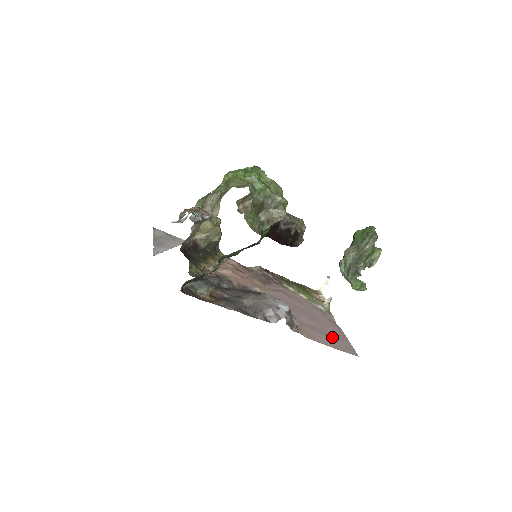
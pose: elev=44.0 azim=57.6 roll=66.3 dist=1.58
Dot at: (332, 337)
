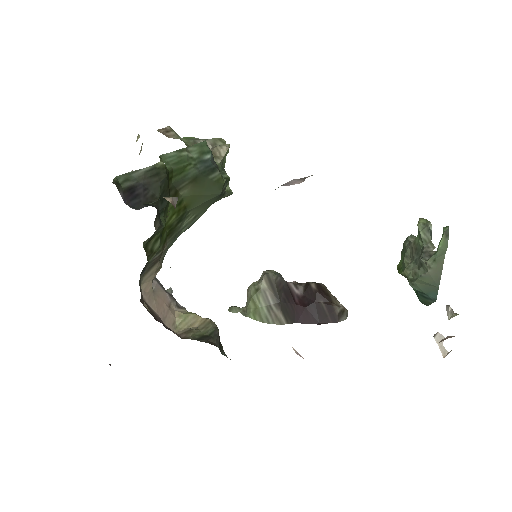
Dot at: occluded
